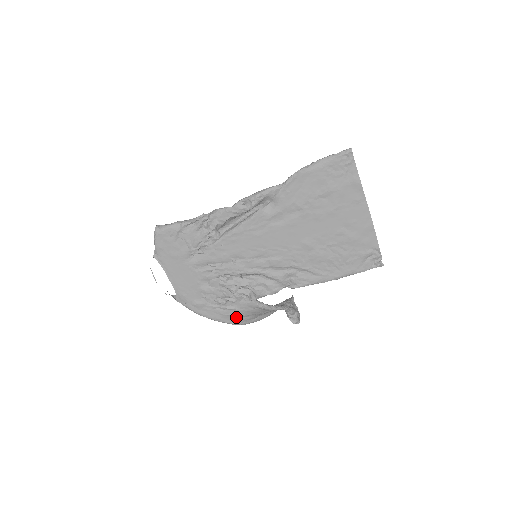
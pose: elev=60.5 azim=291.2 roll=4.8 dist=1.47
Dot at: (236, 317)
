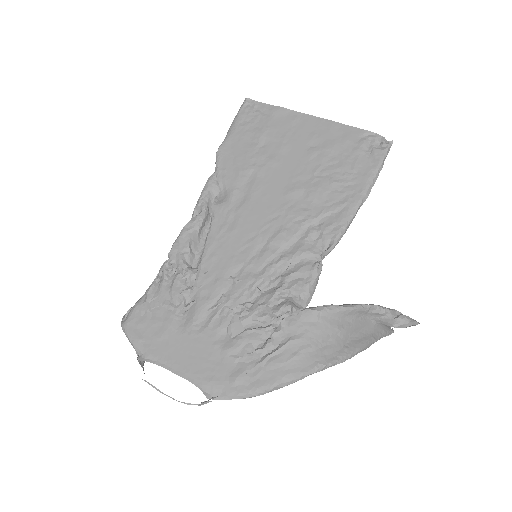
Dot at: (307, 355)
